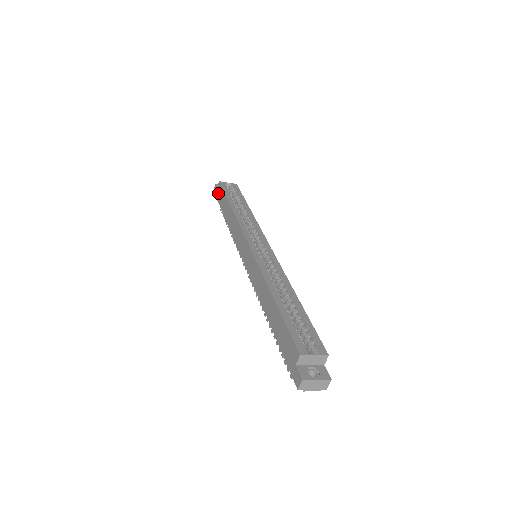
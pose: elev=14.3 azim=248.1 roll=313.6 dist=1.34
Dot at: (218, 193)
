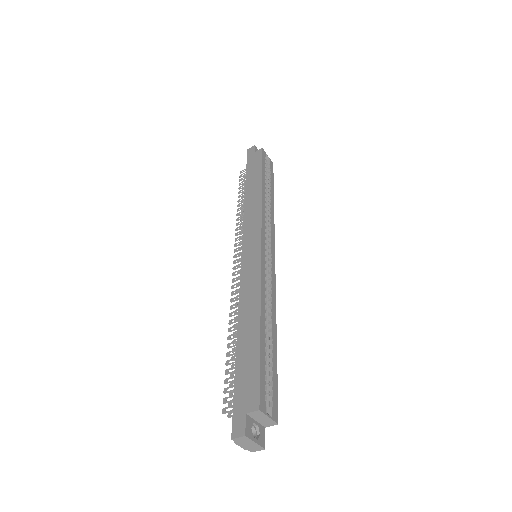
Dot at: (253, 157)
